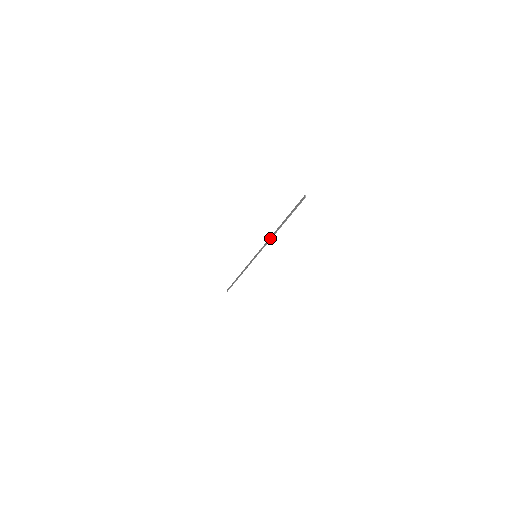
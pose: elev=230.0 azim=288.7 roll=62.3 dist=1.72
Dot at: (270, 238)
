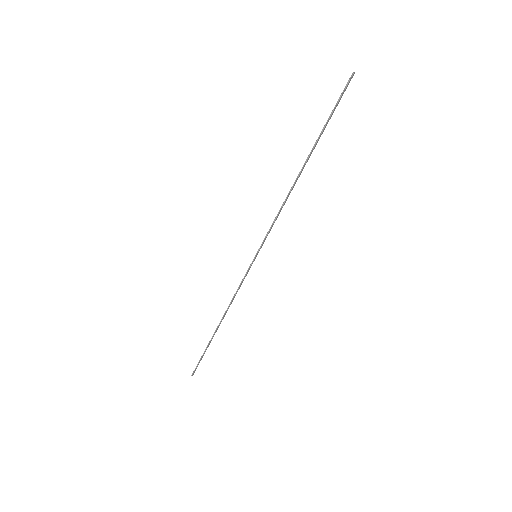
Dot at: (286, 197)
